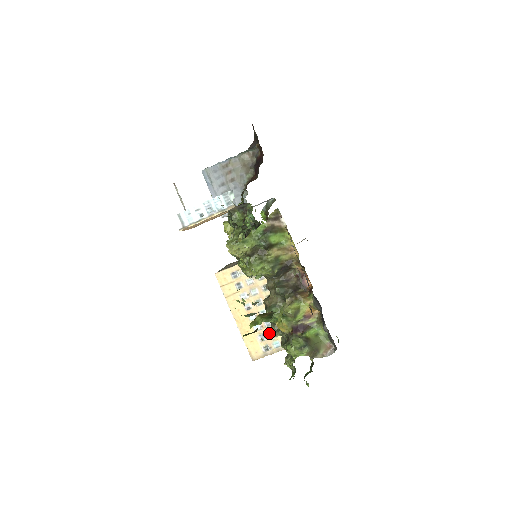
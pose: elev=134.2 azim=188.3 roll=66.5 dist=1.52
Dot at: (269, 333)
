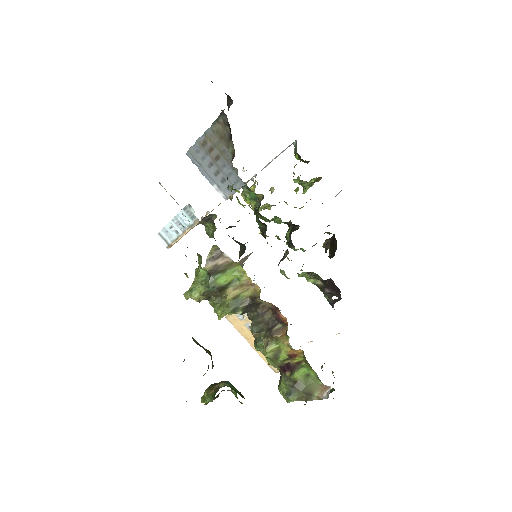
Dot at: occluded
